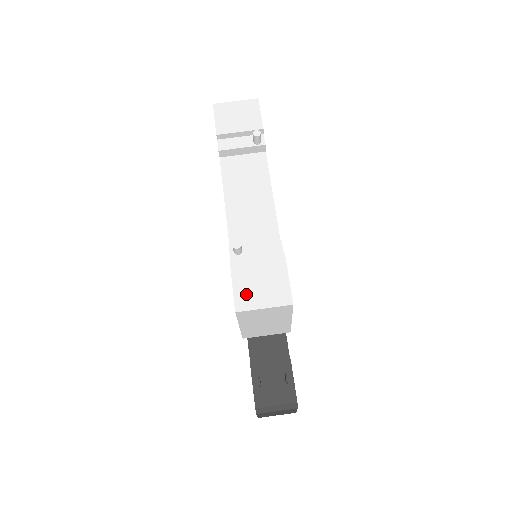
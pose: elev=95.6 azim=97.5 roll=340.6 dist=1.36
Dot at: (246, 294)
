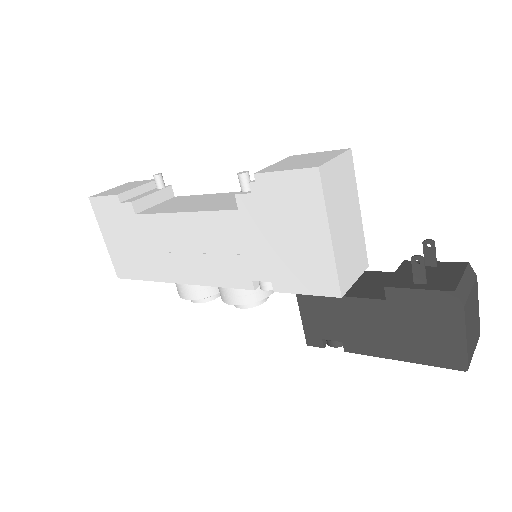
Dot at: (305, 164)
